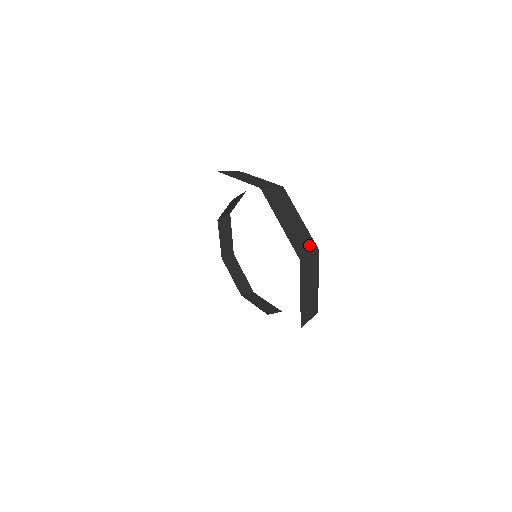
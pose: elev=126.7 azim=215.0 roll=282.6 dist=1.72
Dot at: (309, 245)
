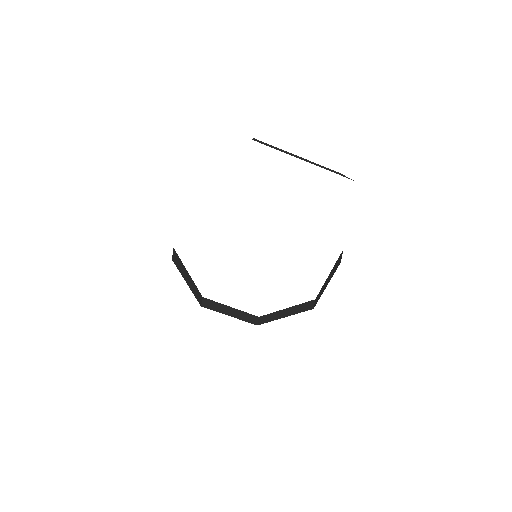
Dot at: (334, 171)
